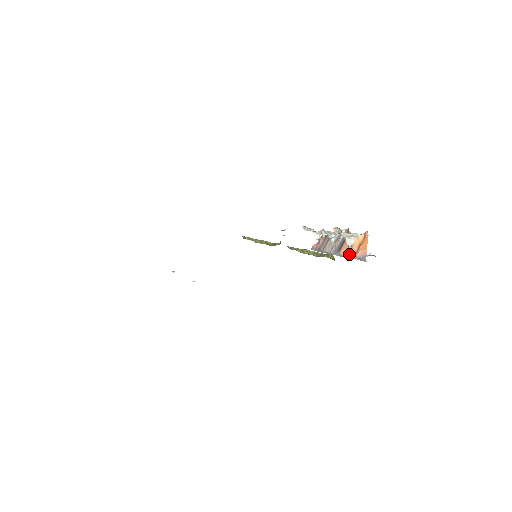
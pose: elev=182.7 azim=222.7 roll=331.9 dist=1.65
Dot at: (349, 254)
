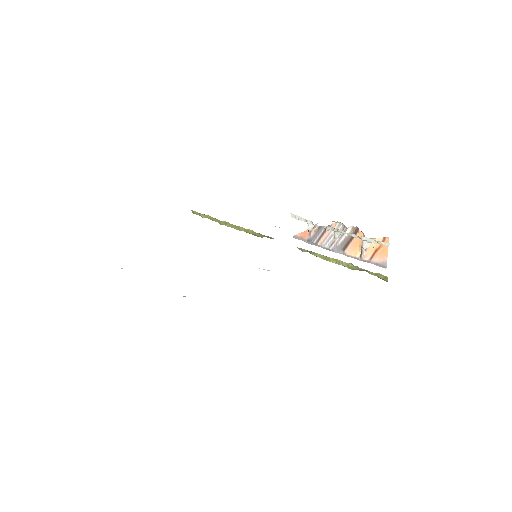
Dot at: (362, 257)
